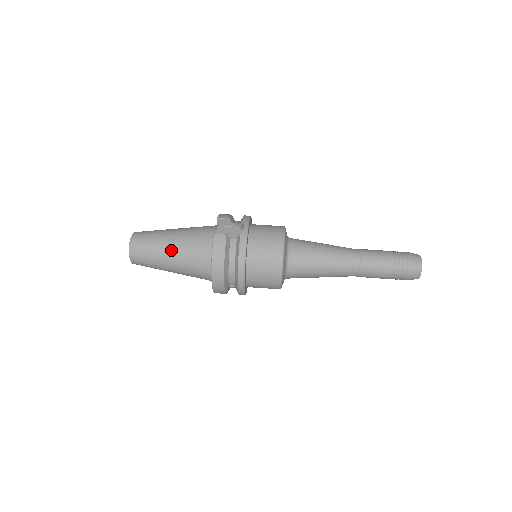
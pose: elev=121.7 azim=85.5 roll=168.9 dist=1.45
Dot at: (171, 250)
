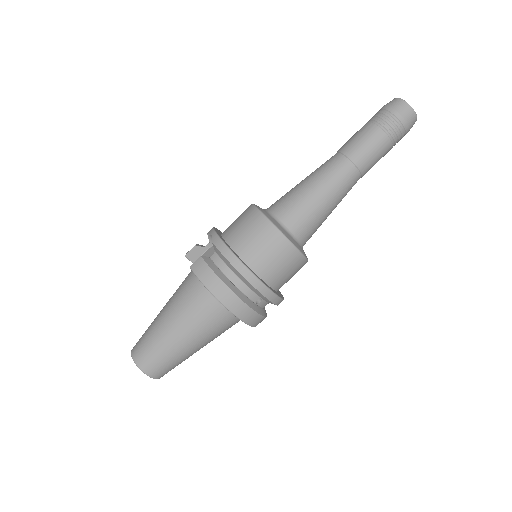
Dot at: (171, 326)
